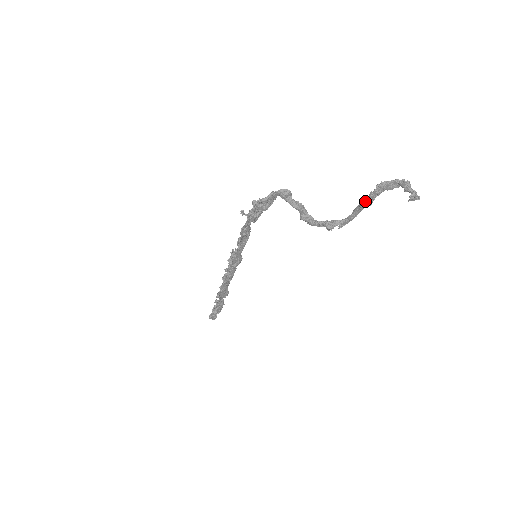
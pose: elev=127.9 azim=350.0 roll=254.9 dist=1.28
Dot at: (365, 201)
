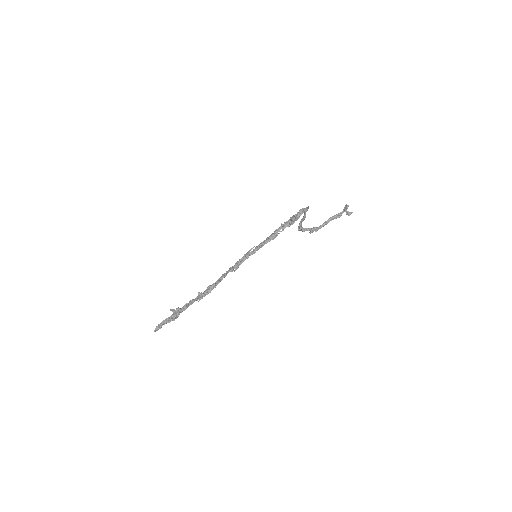
Dot at: (339, 215)
